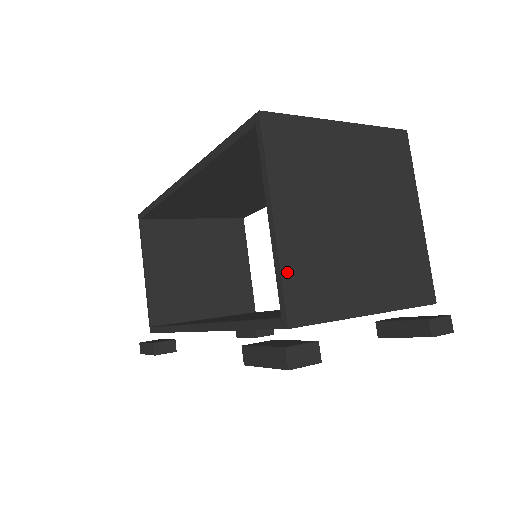
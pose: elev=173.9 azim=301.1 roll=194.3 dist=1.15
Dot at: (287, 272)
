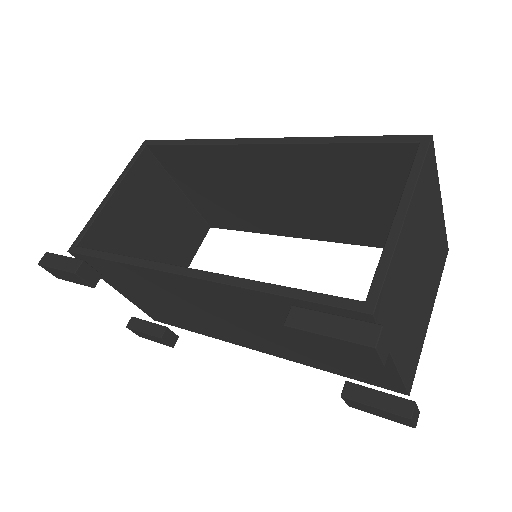
Dot at: (392, 267)
